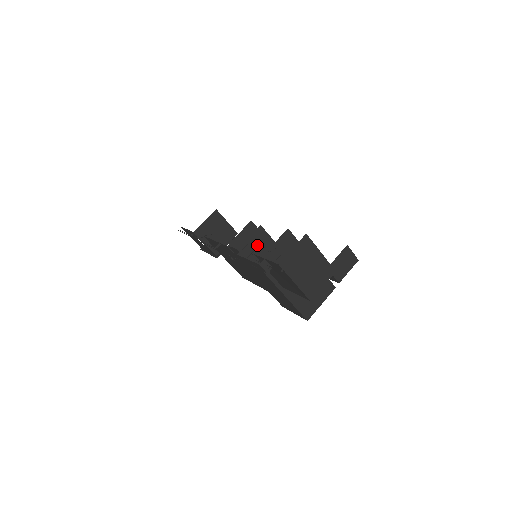
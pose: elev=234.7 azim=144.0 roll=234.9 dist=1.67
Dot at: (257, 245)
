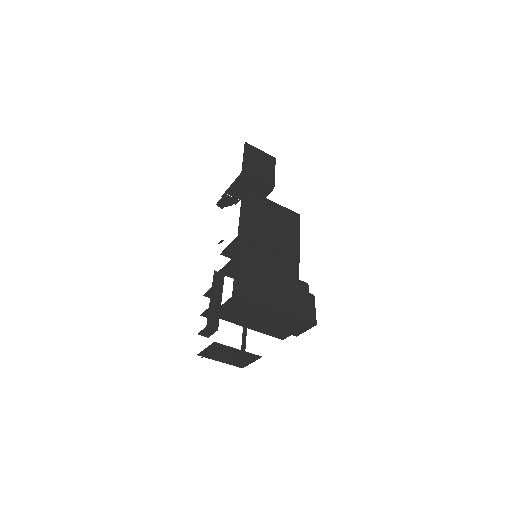
Dot at: occluded
